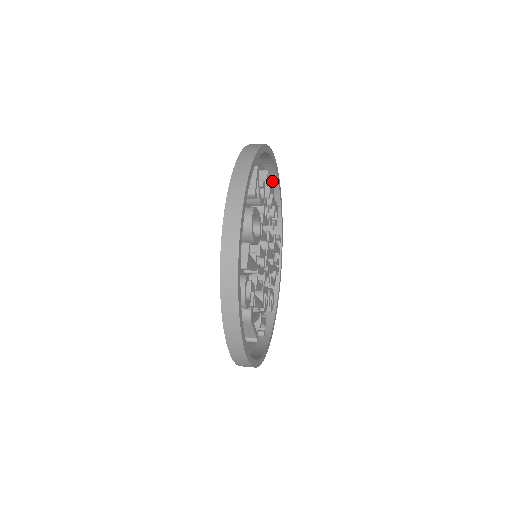
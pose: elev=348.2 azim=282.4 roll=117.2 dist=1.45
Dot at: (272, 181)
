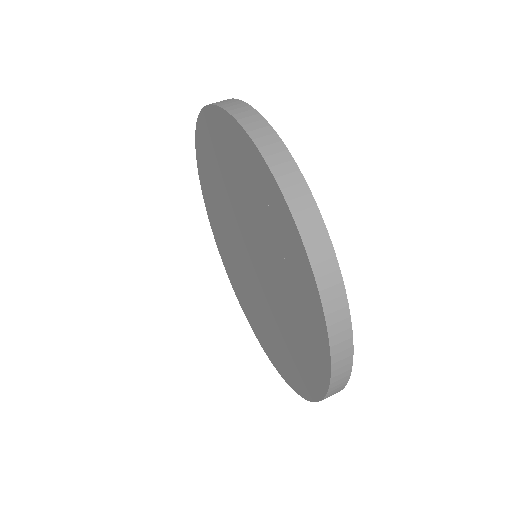
Dot at: occluded
